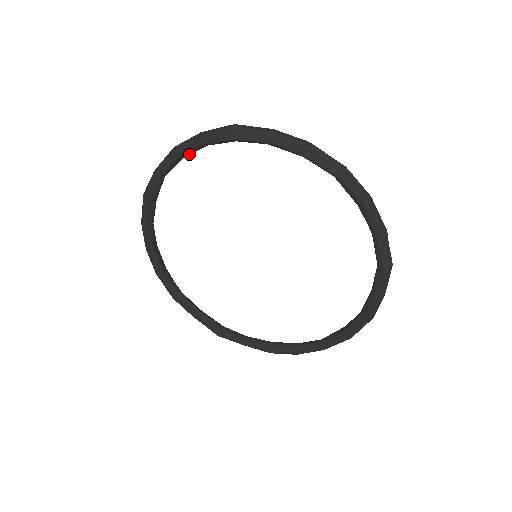
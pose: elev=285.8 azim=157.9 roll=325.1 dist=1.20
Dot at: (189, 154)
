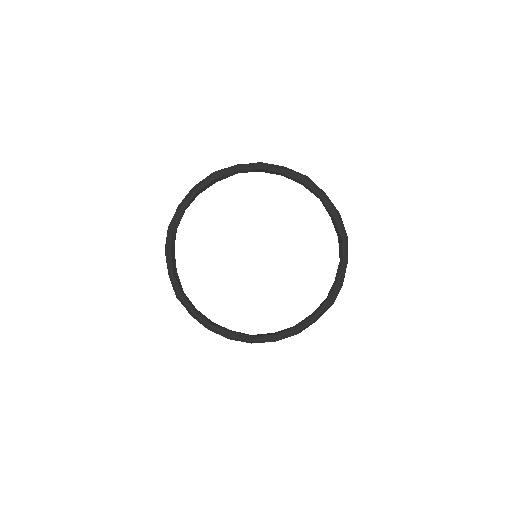
Dot at: (268, 172)
